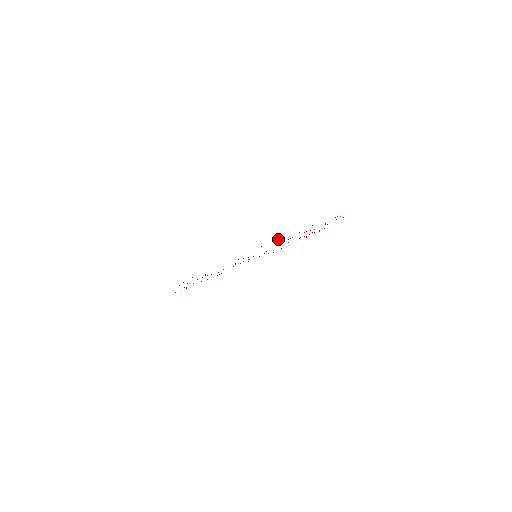
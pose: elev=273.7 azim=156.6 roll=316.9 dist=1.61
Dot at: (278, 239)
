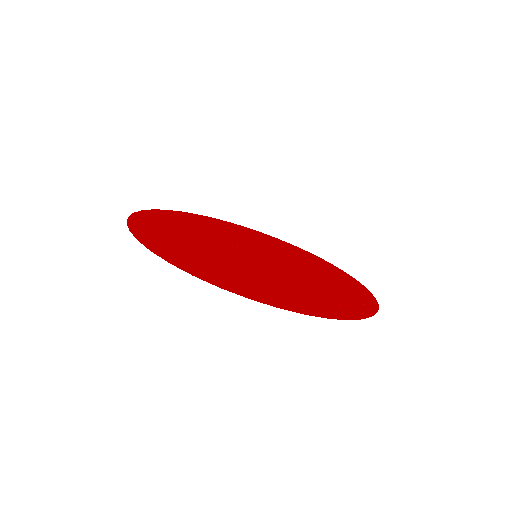
Dot at: (360, 309)
